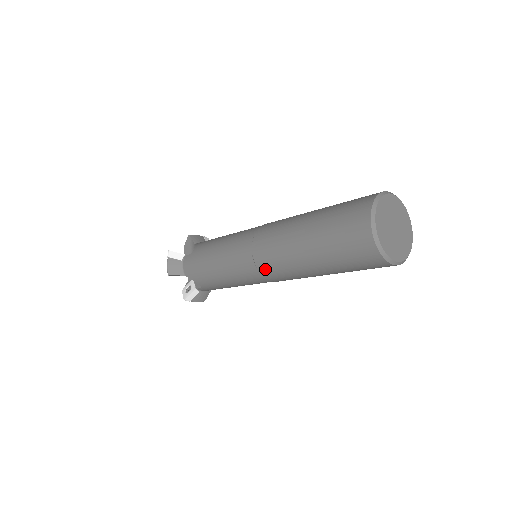
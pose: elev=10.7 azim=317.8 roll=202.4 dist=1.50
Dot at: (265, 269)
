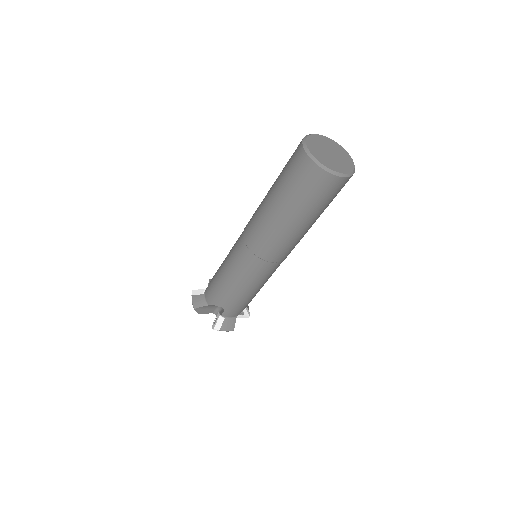
Dot at: (256, 248)
